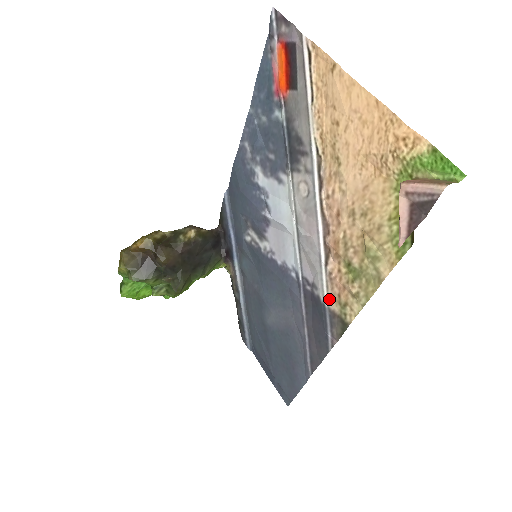
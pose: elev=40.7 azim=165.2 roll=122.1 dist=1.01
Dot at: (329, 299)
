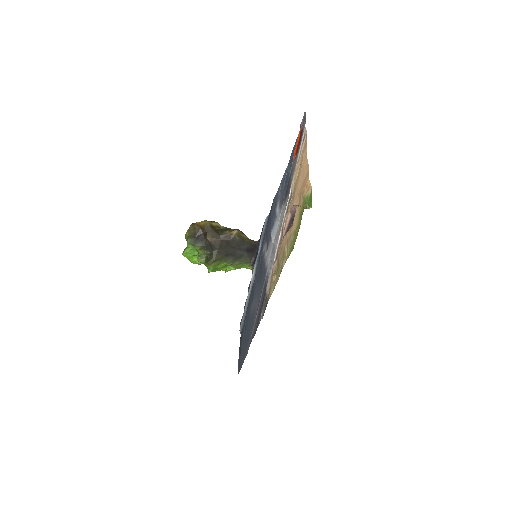
Dot at: (268, 287)
